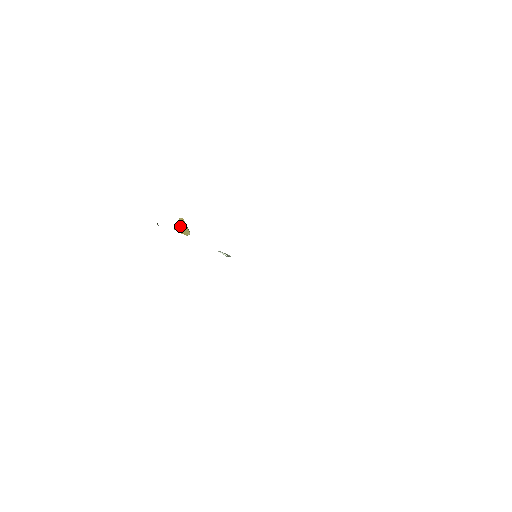
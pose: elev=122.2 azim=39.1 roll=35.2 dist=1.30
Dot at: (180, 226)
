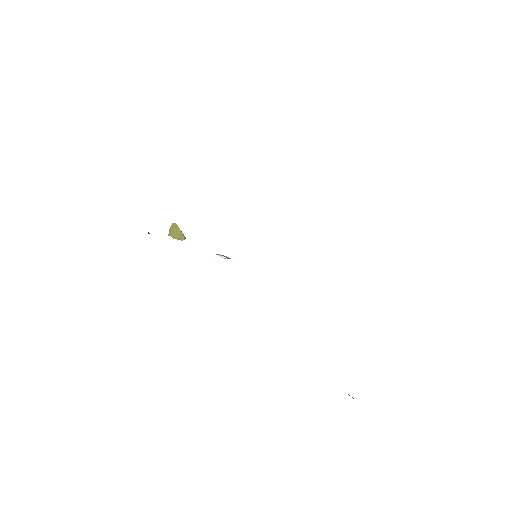
Dot at: (174, 231)
